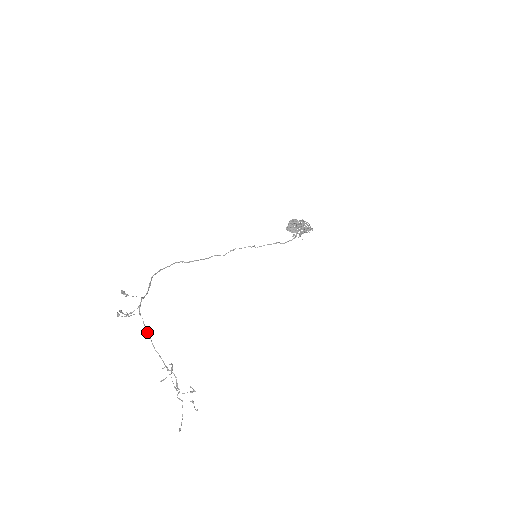
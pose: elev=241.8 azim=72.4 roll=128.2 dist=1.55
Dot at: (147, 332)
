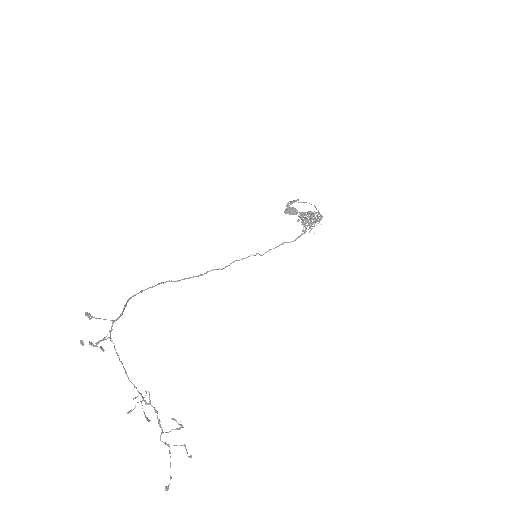
Dot at: (119, 360)
